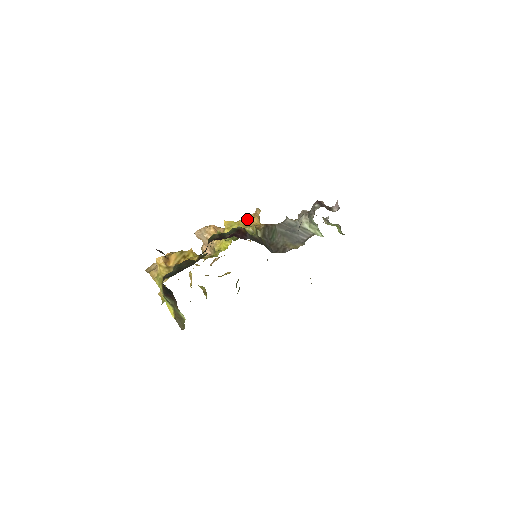
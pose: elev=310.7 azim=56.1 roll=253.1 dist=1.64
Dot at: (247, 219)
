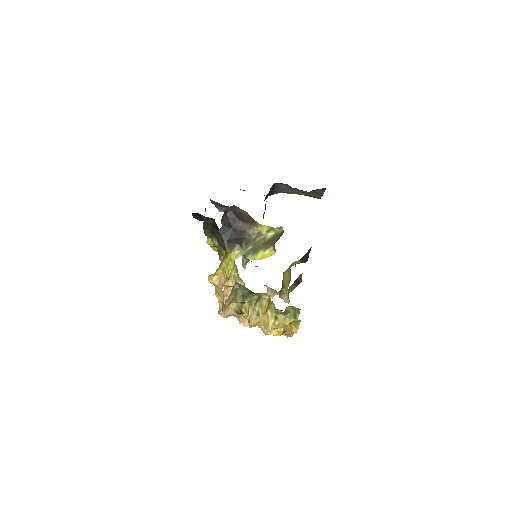
Dot at: occluded
